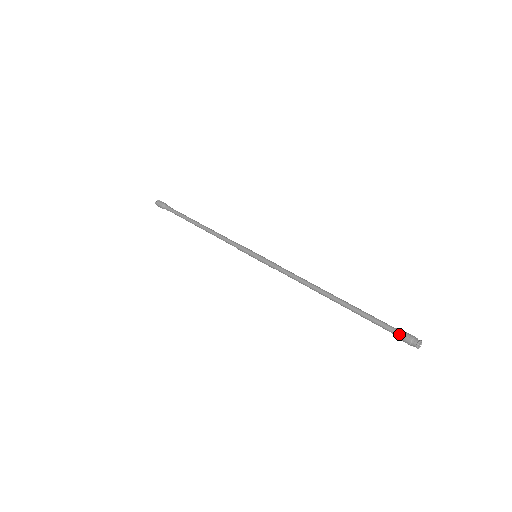
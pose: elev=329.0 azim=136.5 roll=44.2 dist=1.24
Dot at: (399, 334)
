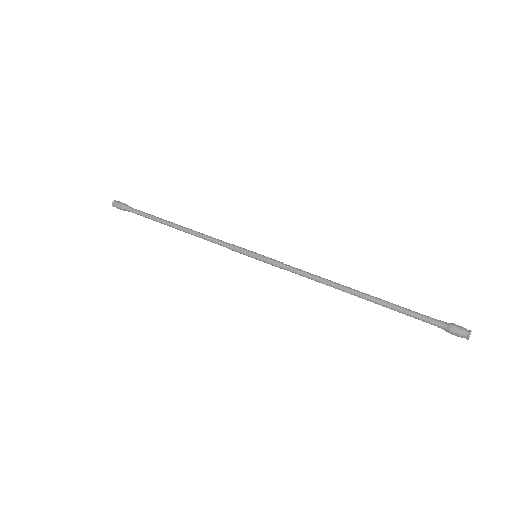
Dot at: (446, 326)
